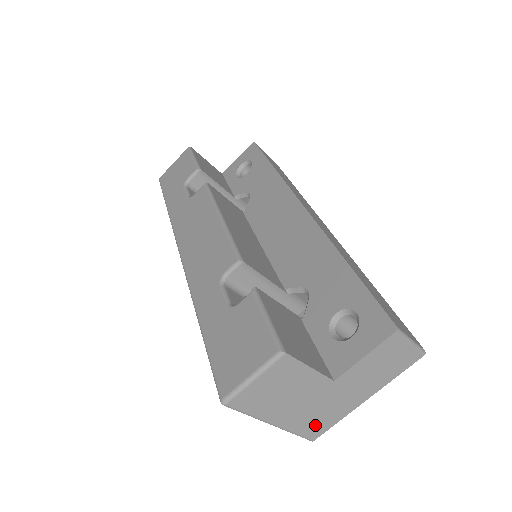
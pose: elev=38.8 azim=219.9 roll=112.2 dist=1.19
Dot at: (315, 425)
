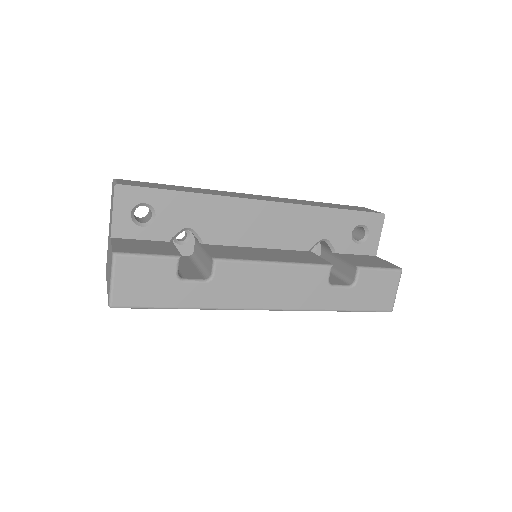
Dot at: occluded
